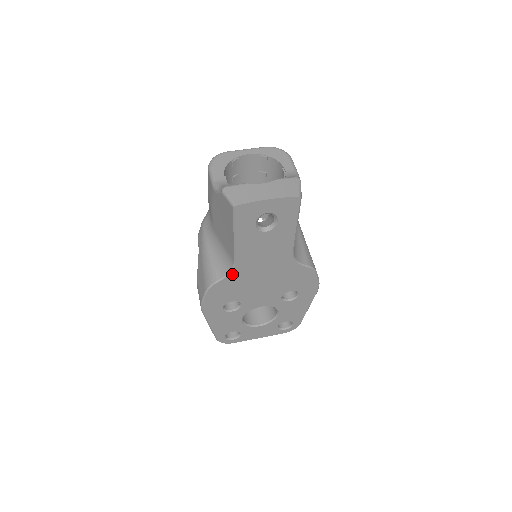
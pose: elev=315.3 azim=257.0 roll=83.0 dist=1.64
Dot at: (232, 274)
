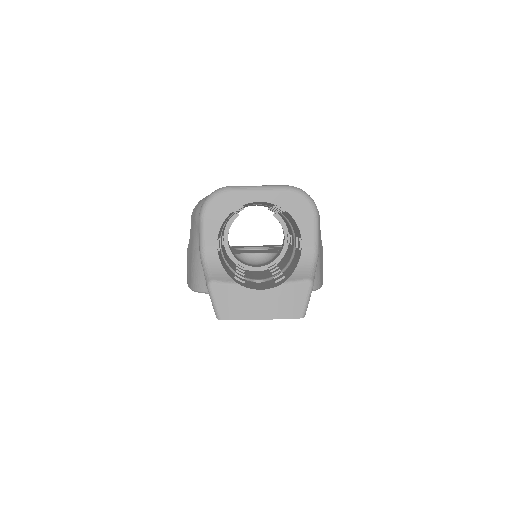
Dot at: occluded
